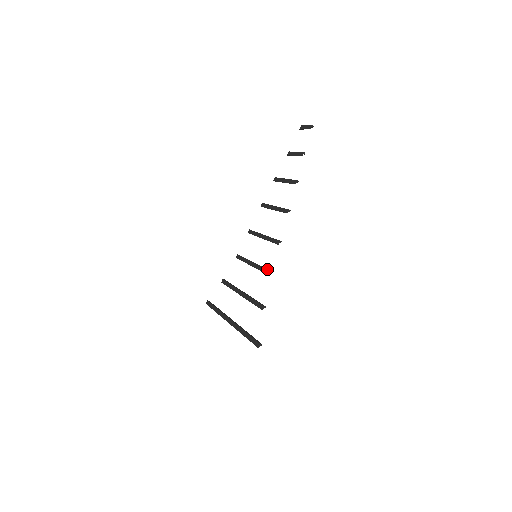
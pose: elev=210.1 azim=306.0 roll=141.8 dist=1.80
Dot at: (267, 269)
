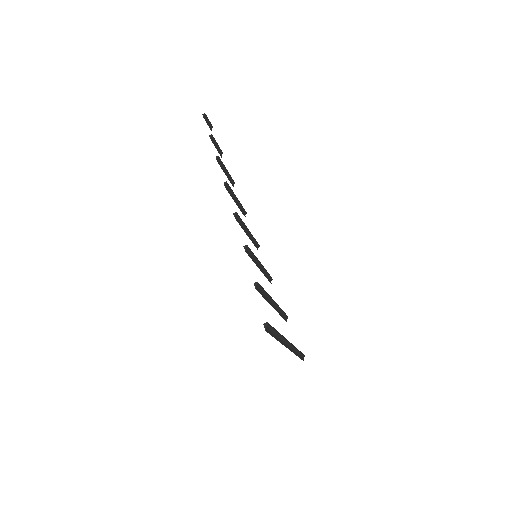
Dot at: occluded
